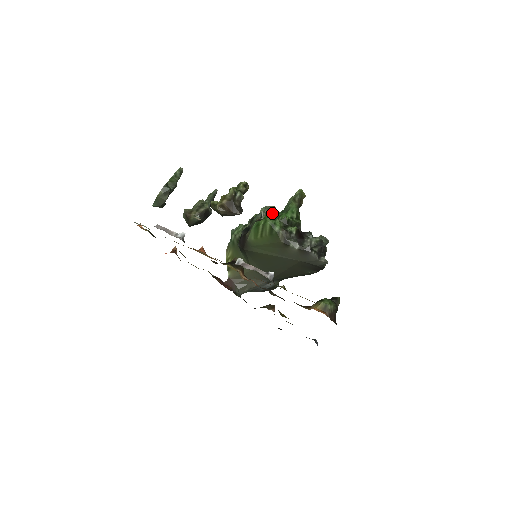
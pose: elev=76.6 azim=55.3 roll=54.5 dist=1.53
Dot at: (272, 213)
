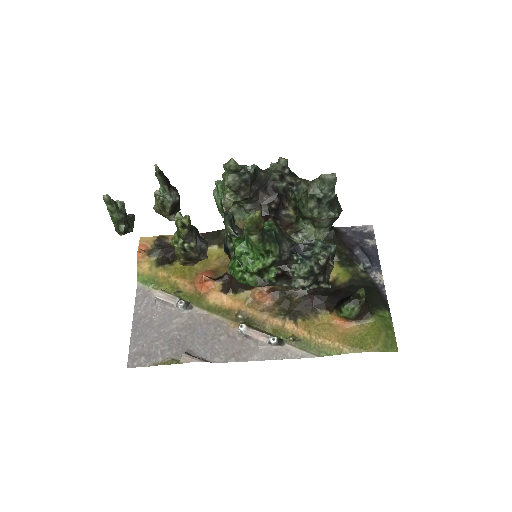
Dot at: (236, 260)
